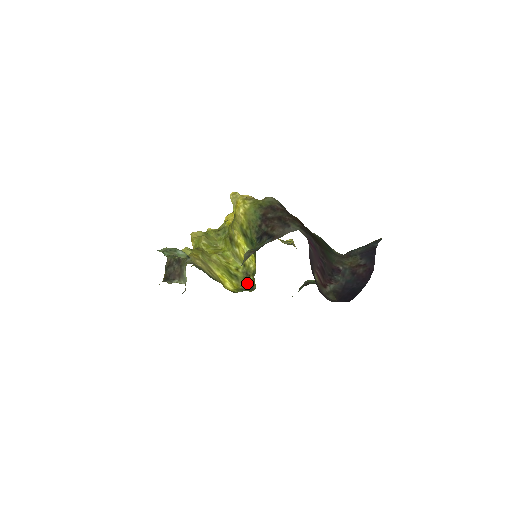
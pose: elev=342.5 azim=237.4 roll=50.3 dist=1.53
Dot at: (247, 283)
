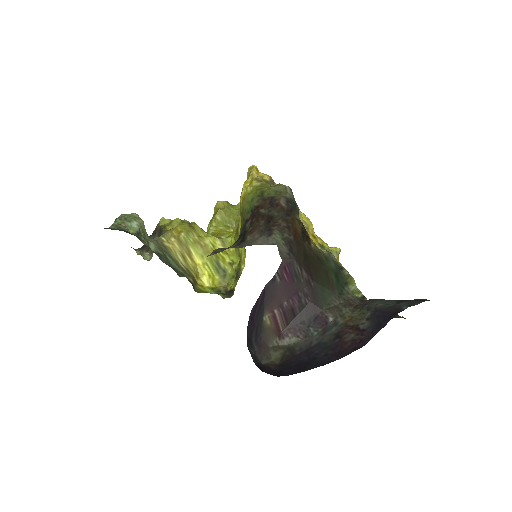
Dot at: (231, 285)
